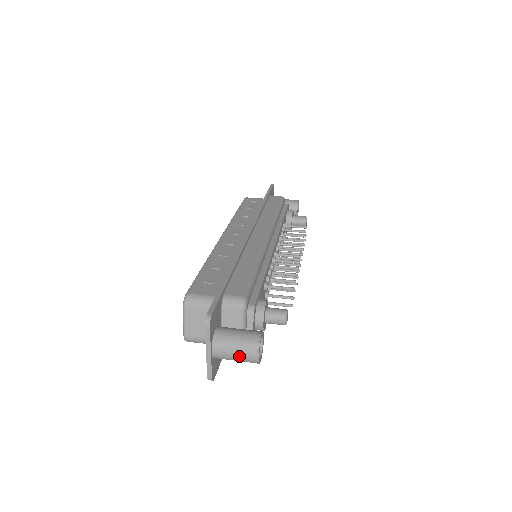
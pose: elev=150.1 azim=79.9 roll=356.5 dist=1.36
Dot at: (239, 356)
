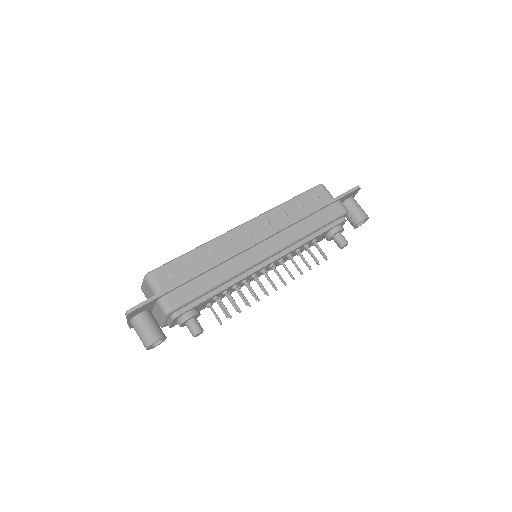
Dot at: (140, 338)
